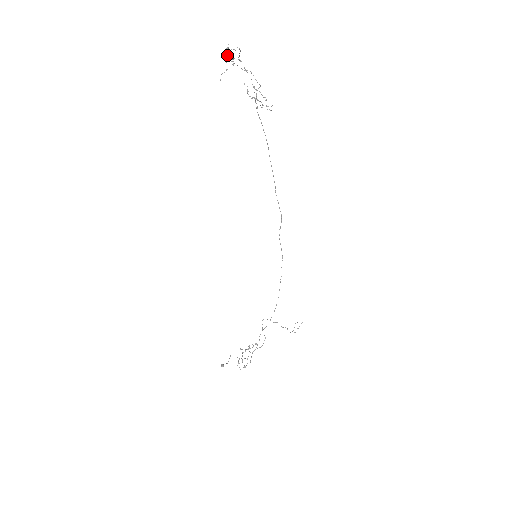
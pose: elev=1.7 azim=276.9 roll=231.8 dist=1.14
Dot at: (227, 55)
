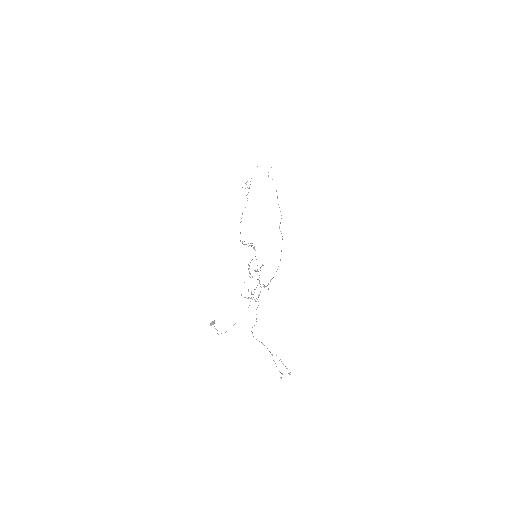
Dot at: occluded
